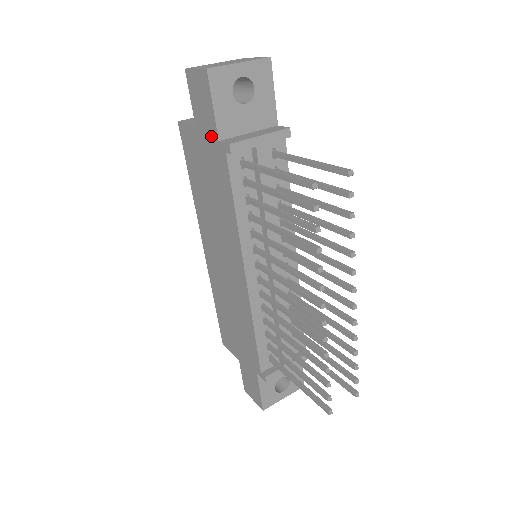
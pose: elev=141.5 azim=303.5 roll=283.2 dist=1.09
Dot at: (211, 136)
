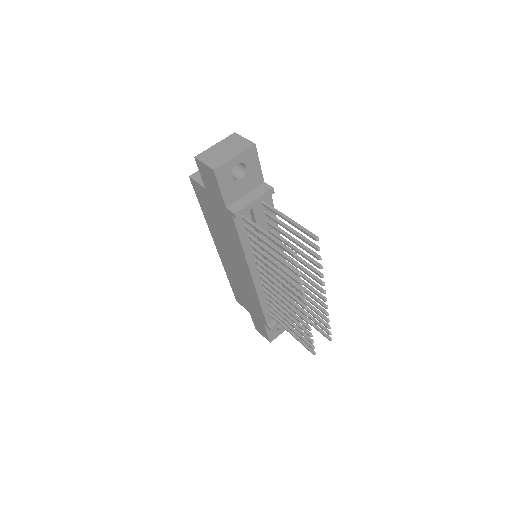
Dot at: (219, 202)
